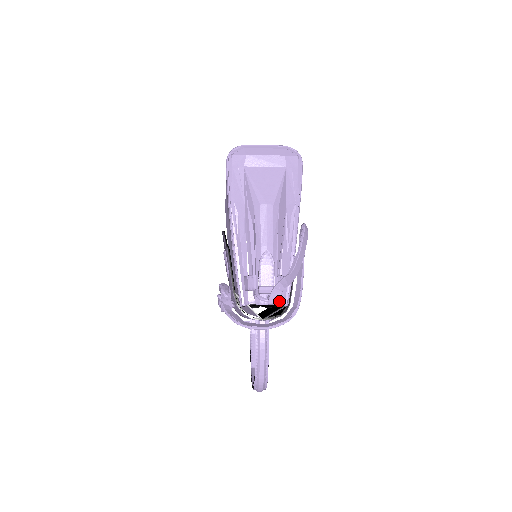
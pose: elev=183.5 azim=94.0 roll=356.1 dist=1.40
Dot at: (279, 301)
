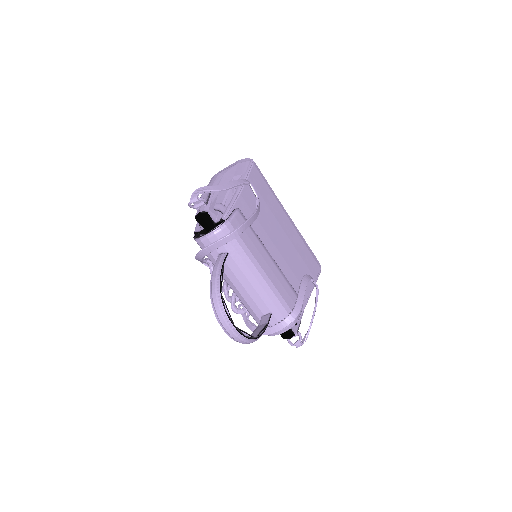
Dot at: (219, 220)
